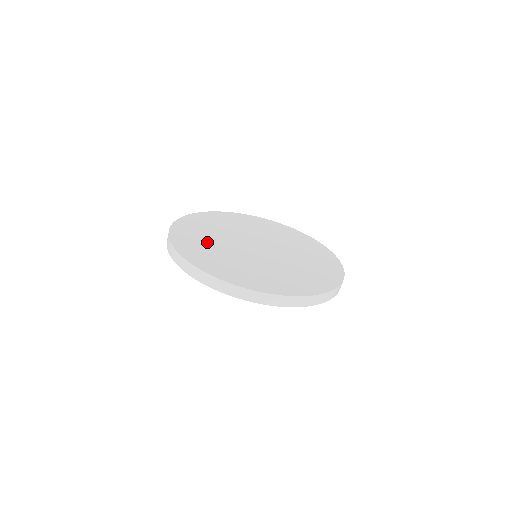
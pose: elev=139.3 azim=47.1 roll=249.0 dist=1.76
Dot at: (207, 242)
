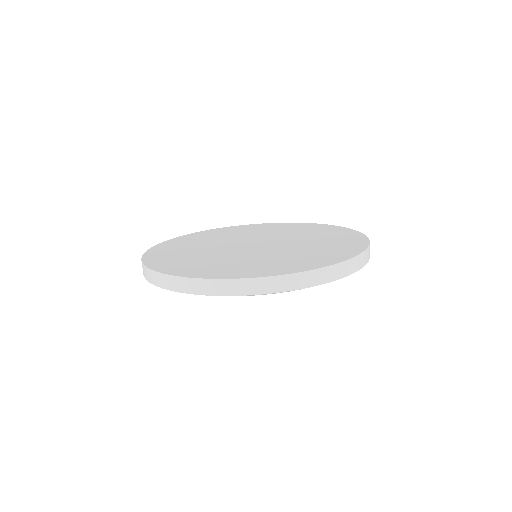
Dot at: (222, 262)
